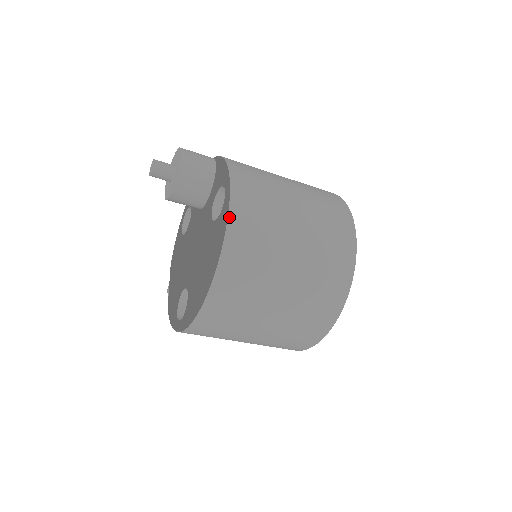
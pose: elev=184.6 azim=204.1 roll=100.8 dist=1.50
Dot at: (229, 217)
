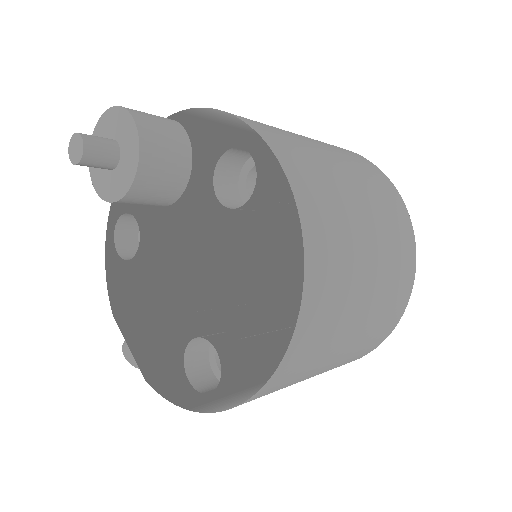
Dot at: (292, 187)
